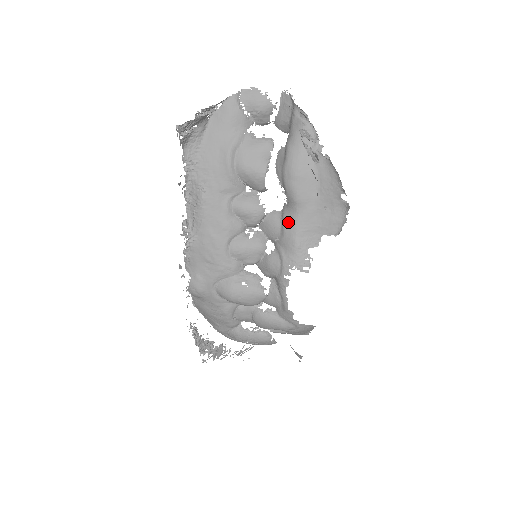
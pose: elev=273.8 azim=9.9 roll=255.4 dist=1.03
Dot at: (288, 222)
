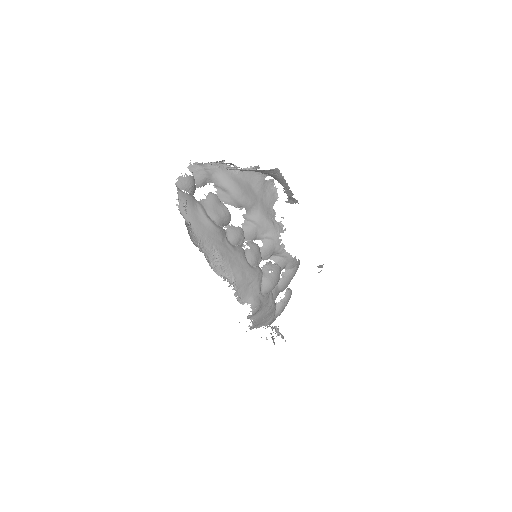
Dot at: (257, 219)
